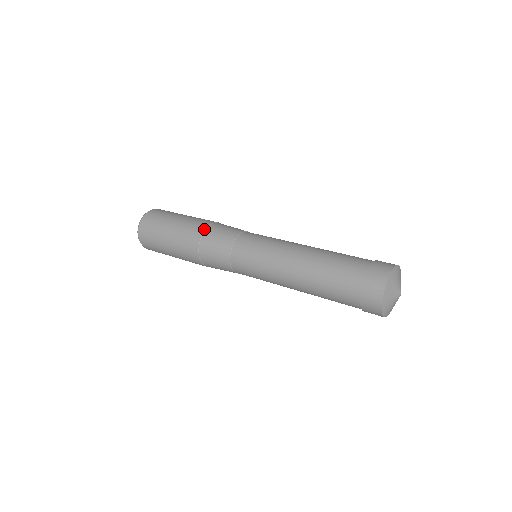
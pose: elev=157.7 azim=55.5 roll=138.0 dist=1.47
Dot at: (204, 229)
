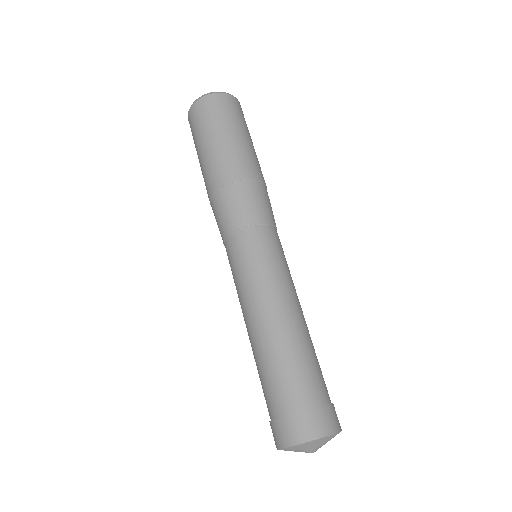
Dot at: (213, 192)
